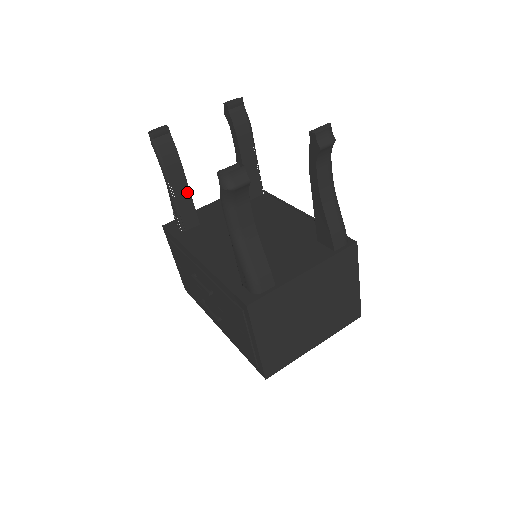
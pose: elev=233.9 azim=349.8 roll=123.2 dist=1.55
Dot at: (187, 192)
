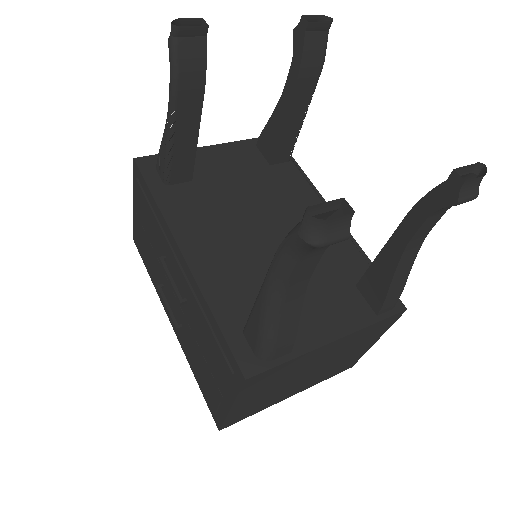
Dot at: (194, 135)
